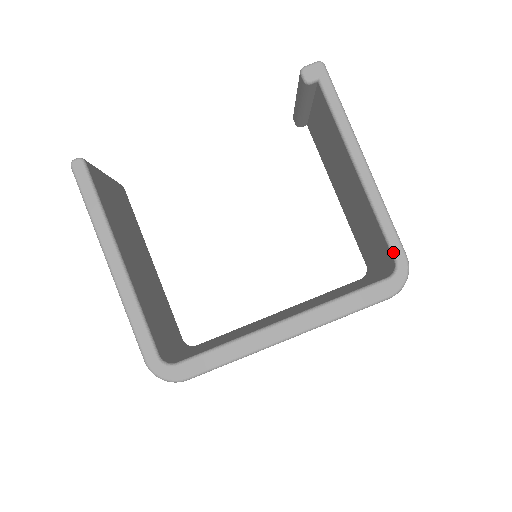
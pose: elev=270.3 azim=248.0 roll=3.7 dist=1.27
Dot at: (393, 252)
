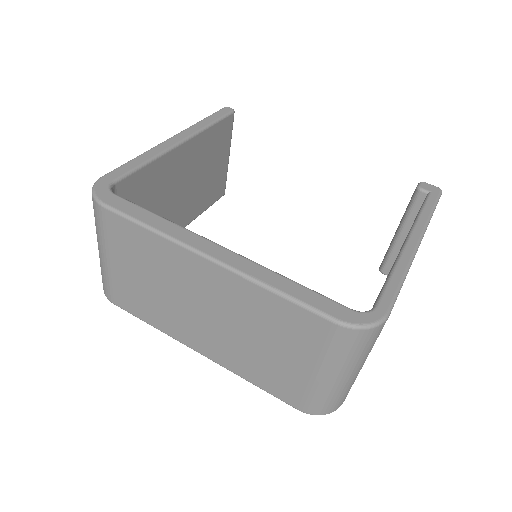
Dot at: (379, 299)
